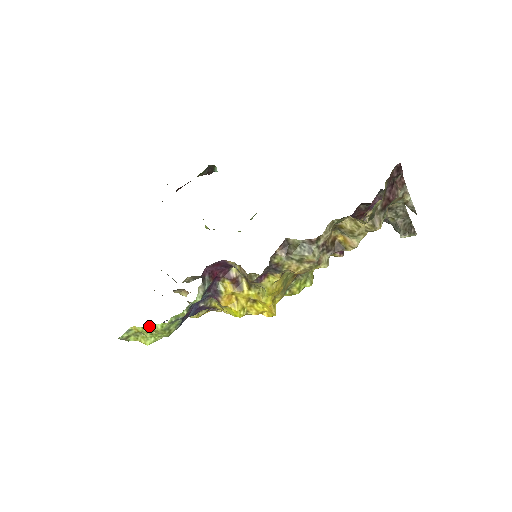
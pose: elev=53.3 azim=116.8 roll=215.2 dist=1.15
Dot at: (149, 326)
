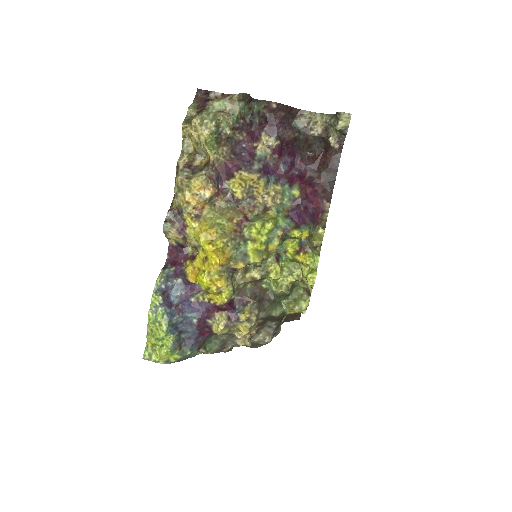
Dot at: (147, 328)
